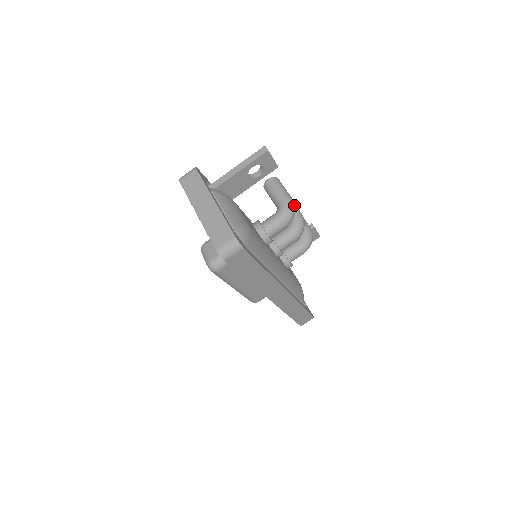
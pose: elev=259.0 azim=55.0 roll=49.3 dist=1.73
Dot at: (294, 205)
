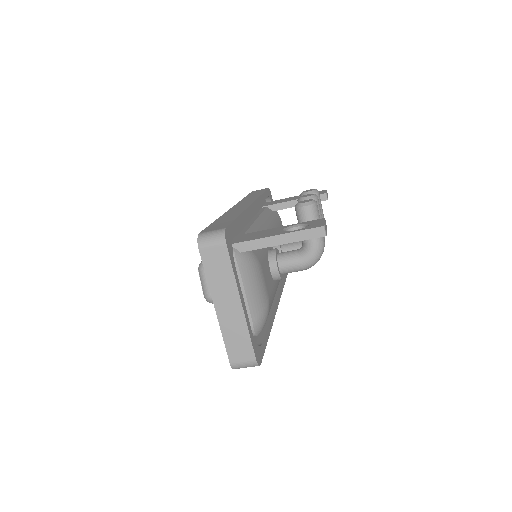
Dot at: (323, 250)
